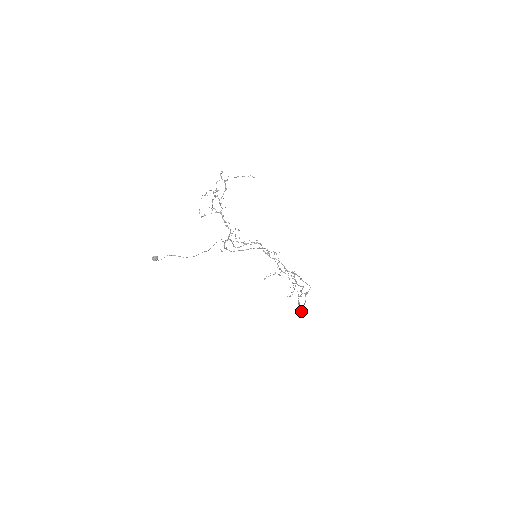
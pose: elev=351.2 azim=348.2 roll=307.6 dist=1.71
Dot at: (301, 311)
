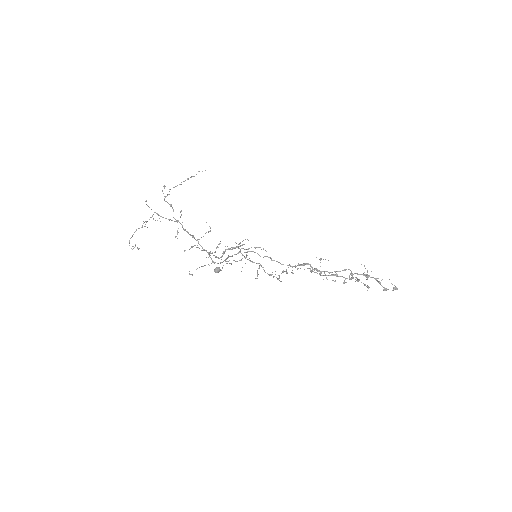
Dot at: (396, 289)
